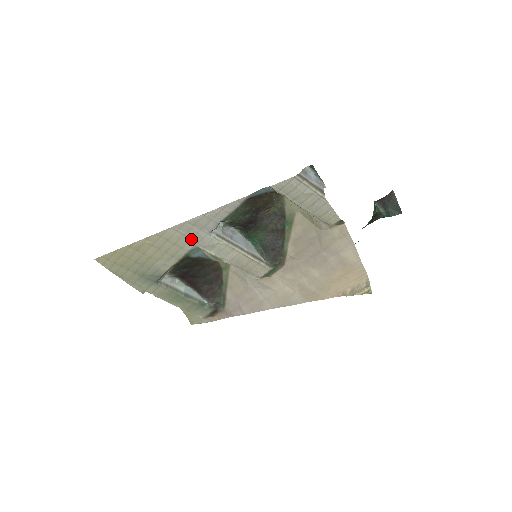
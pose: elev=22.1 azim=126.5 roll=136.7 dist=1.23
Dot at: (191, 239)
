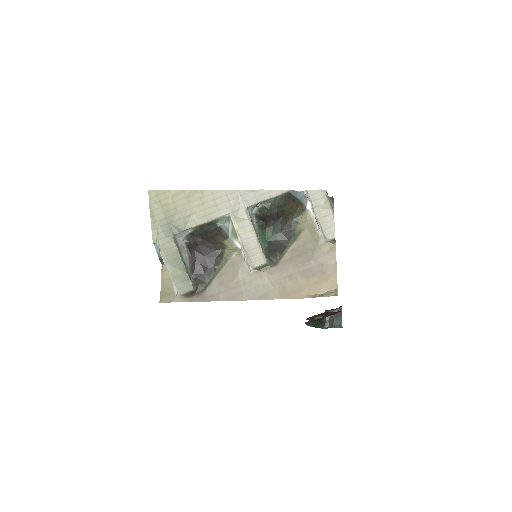
Dot at: (231, 207)
